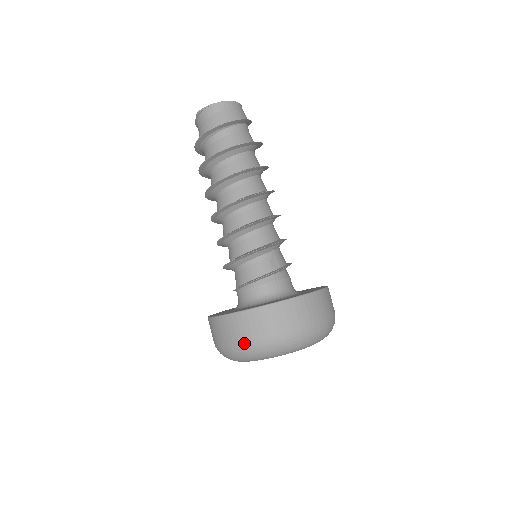
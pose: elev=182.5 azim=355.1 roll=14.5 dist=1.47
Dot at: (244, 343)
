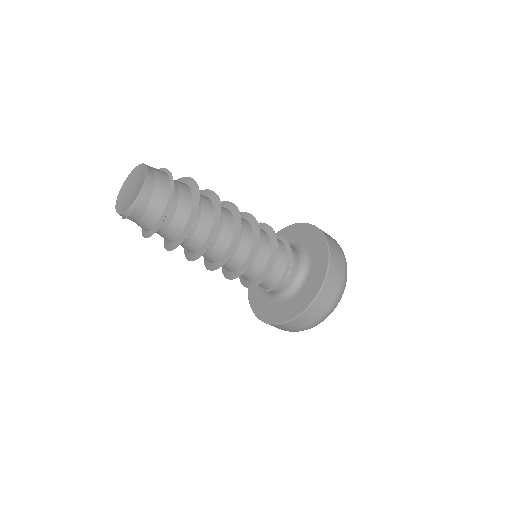
Dot at: (328, 312)
